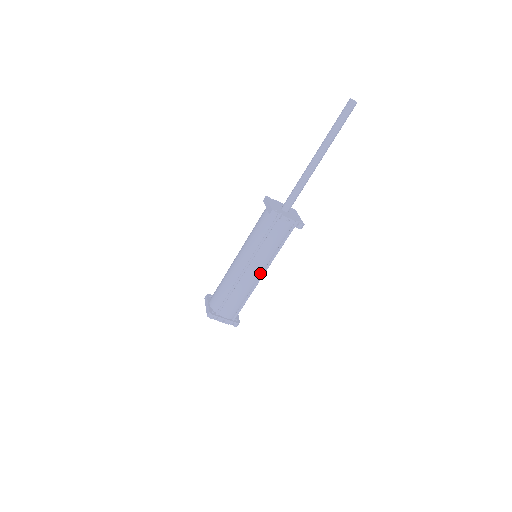
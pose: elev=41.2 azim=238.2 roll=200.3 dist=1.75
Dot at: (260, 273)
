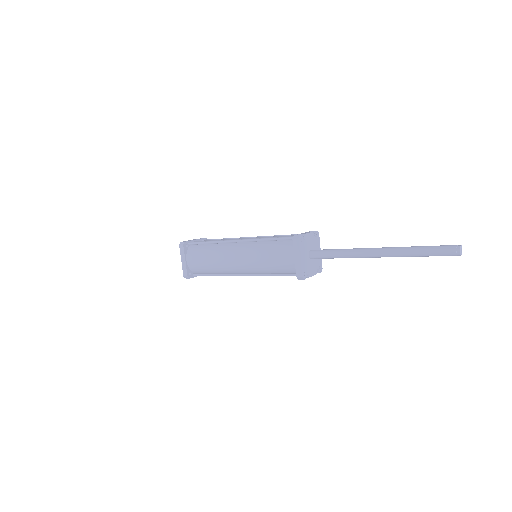
Dot at: occluded
